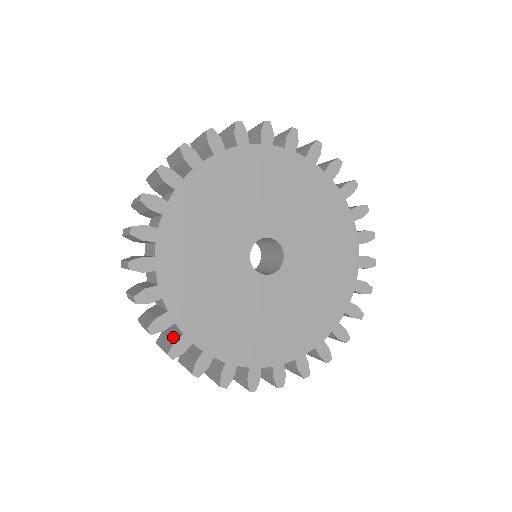
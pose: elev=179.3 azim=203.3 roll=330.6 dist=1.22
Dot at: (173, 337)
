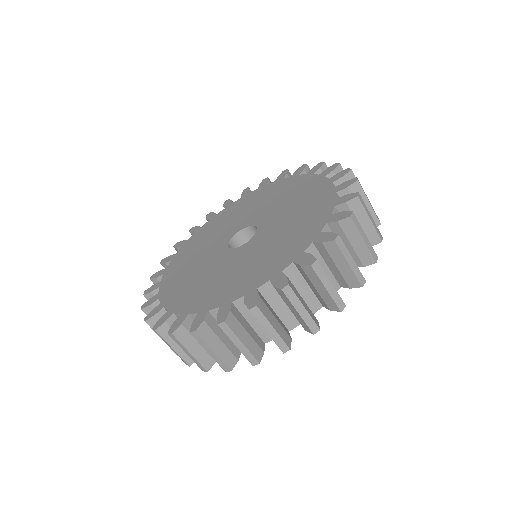
Dot at: occluded
